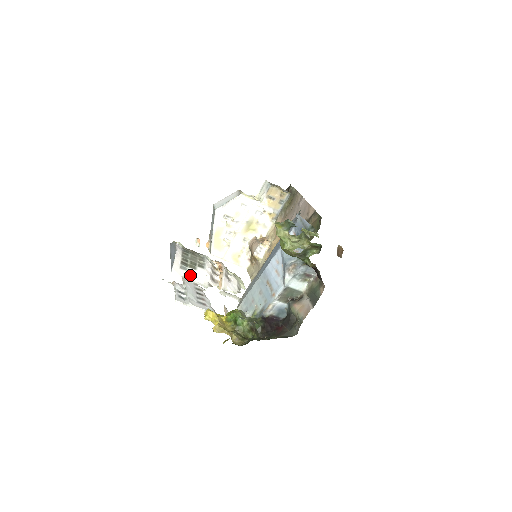
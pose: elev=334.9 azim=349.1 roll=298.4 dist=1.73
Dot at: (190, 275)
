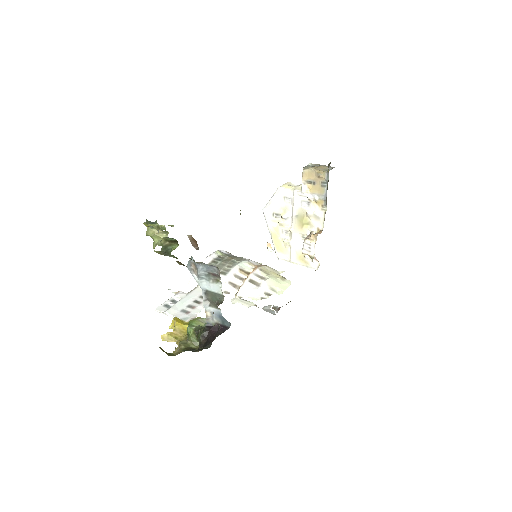
Dot at: occluded
